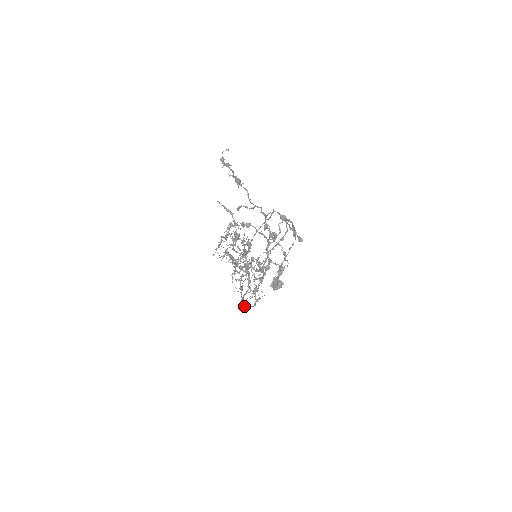
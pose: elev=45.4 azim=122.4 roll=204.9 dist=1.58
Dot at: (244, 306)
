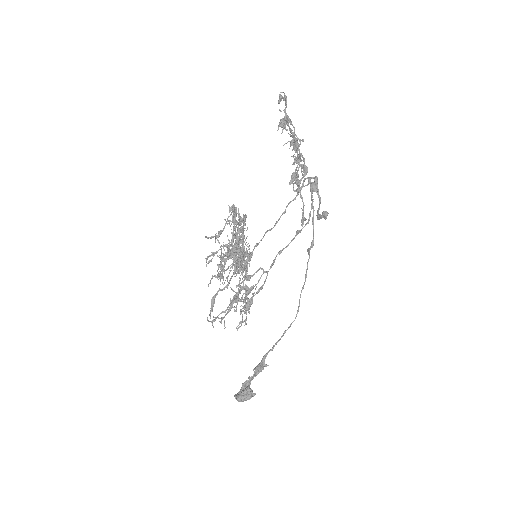
Dot at: (210, 312)
